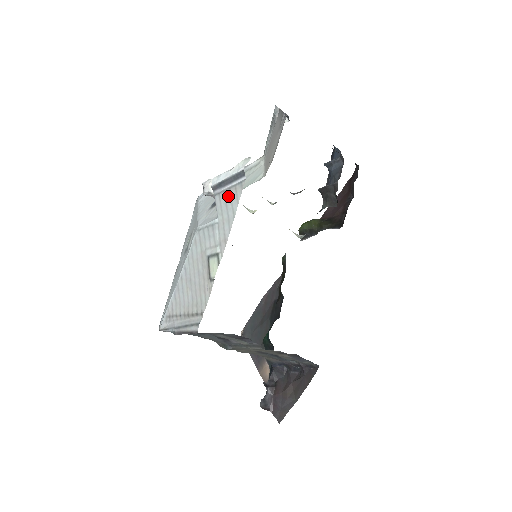
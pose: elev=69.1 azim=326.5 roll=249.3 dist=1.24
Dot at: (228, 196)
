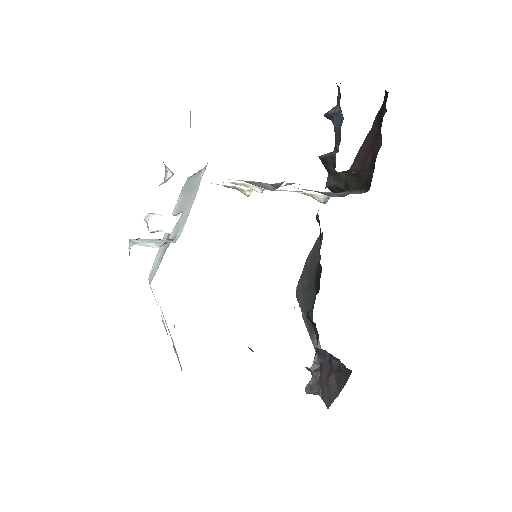
Dot at: occluded
